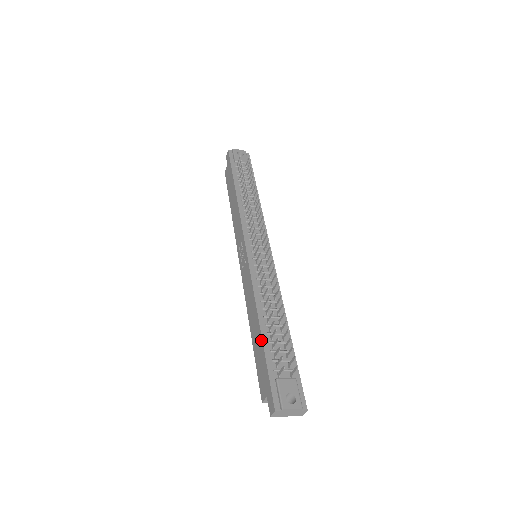
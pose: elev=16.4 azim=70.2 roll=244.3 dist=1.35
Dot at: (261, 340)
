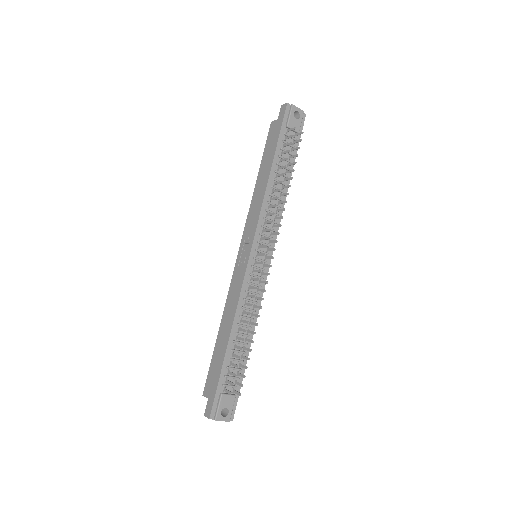
Dot at: (224, 354)
